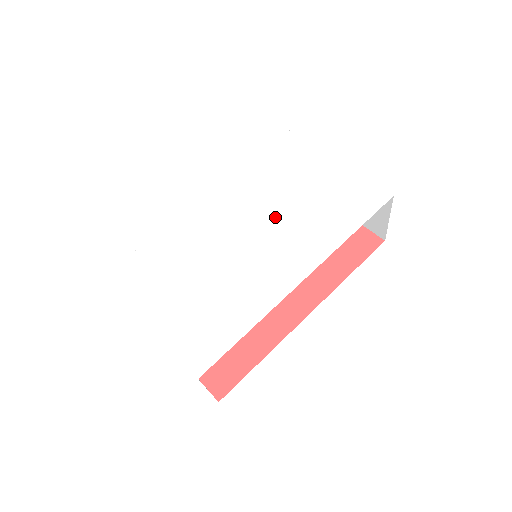
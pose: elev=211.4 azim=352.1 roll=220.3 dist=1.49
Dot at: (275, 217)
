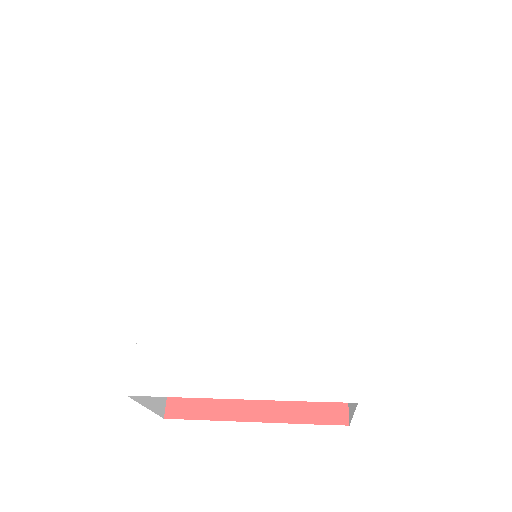
Dot at: (256, 197)
